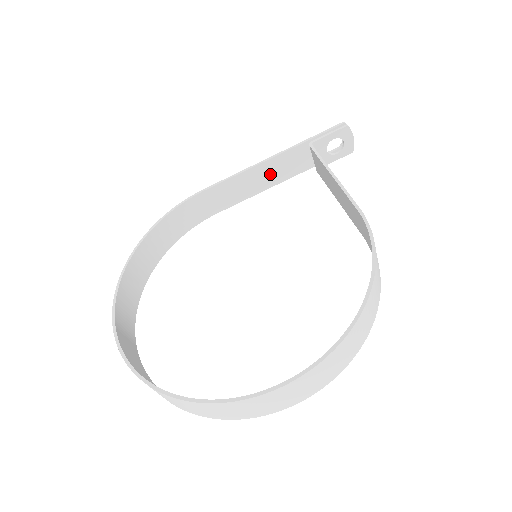
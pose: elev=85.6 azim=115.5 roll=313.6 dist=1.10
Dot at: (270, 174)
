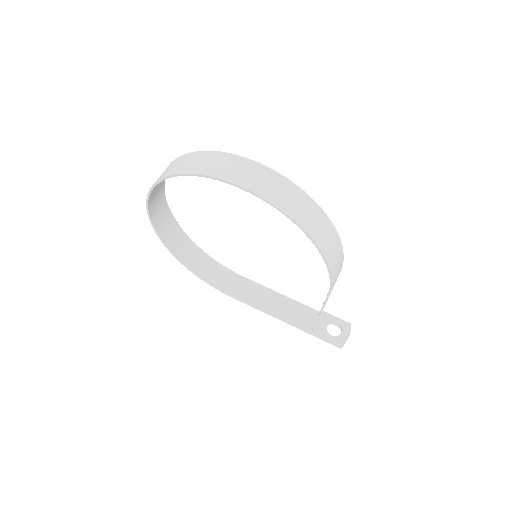
Dot at: (283, 308)
